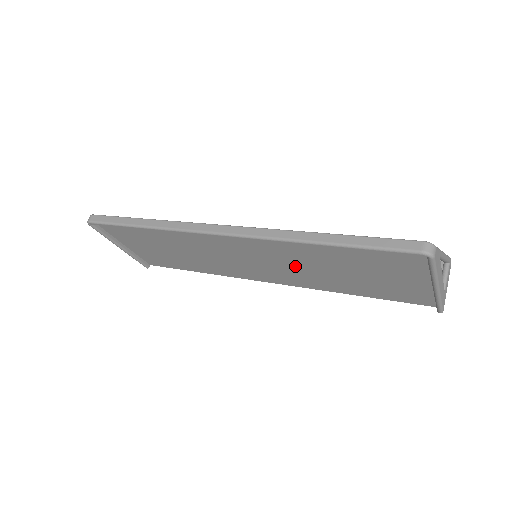
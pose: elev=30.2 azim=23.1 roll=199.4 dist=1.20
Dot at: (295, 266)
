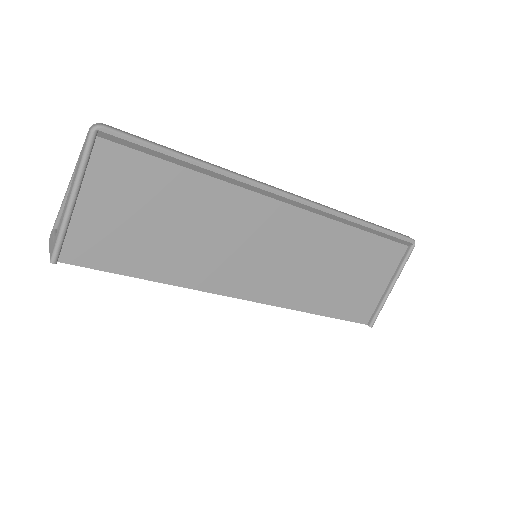
Dot at: (304, 263)
